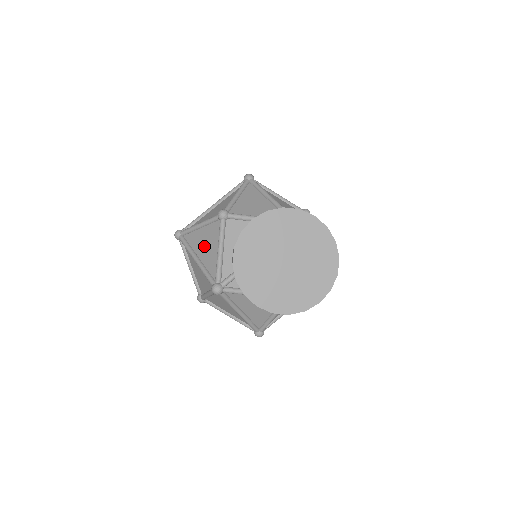
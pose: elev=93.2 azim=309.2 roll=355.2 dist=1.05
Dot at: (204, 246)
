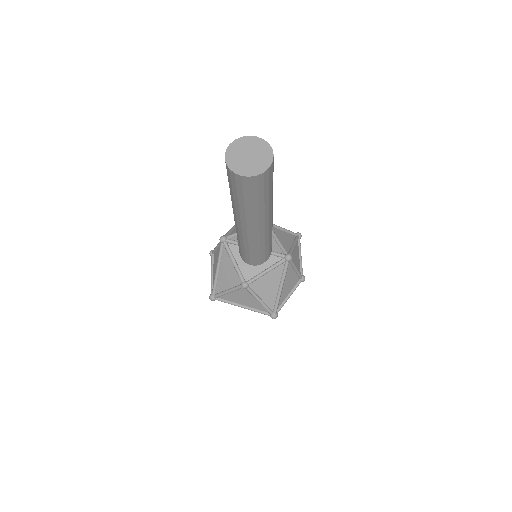
Dot at: occluded
